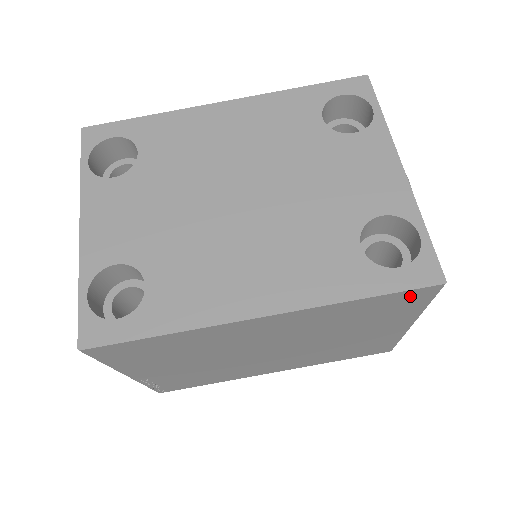
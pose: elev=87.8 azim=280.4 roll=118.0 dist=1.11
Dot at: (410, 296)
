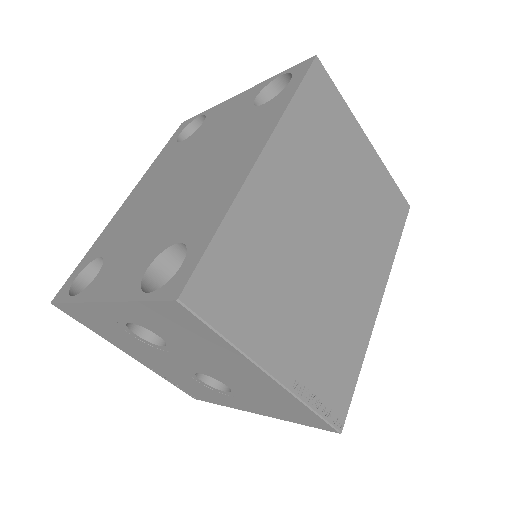
Dot at: (317, 83)
